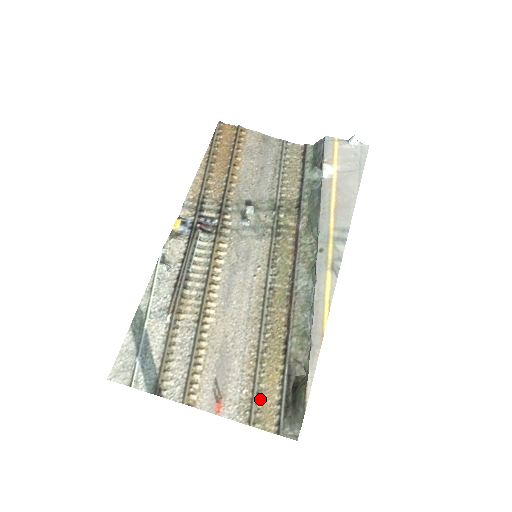
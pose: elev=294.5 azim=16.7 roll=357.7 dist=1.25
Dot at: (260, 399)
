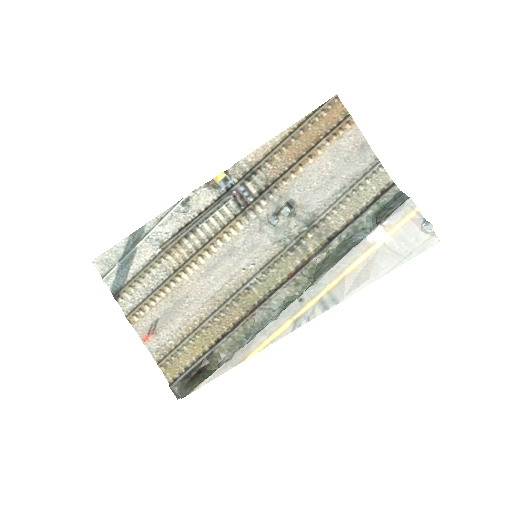
Dot at: (177, 355)
